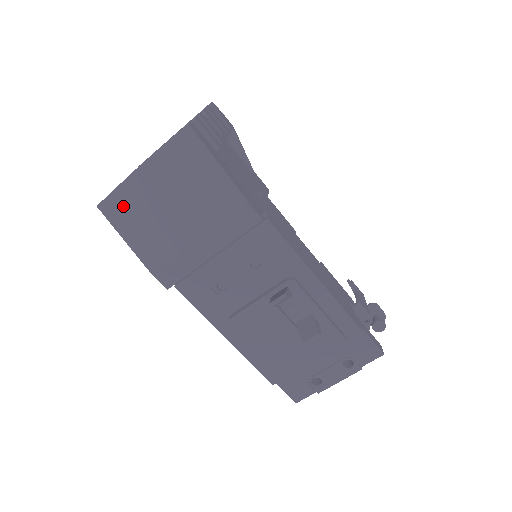
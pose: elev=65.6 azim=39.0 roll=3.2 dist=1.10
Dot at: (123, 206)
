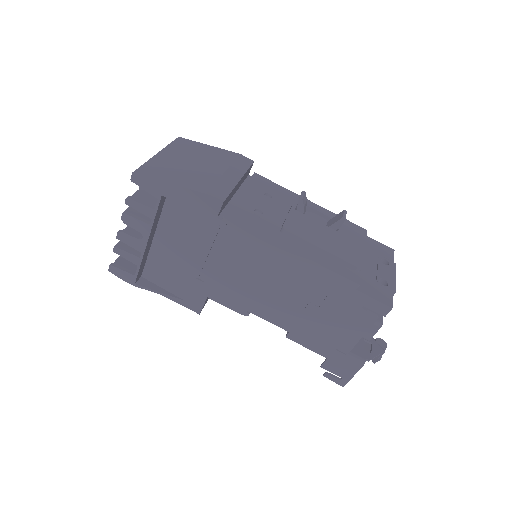
Dot at: (155, 169)
